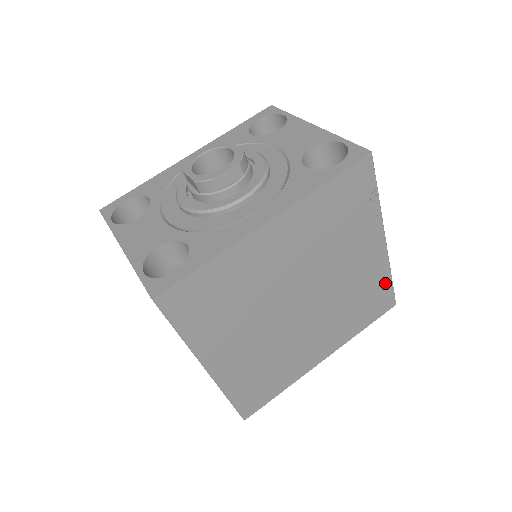
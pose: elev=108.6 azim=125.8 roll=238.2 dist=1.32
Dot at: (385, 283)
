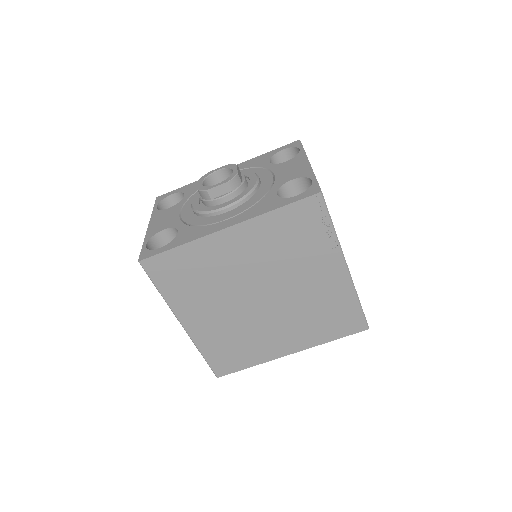
Dot at: (352, 305)
